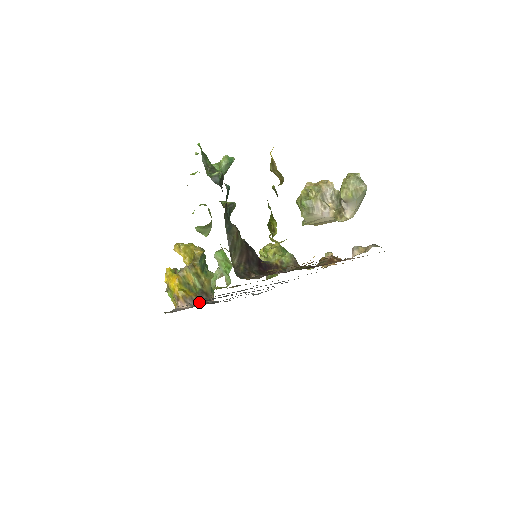
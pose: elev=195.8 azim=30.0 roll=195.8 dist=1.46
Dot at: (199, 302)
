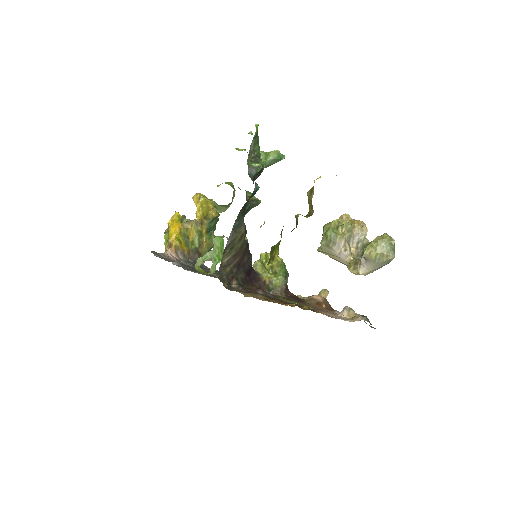
Dot at: (184, 264)
